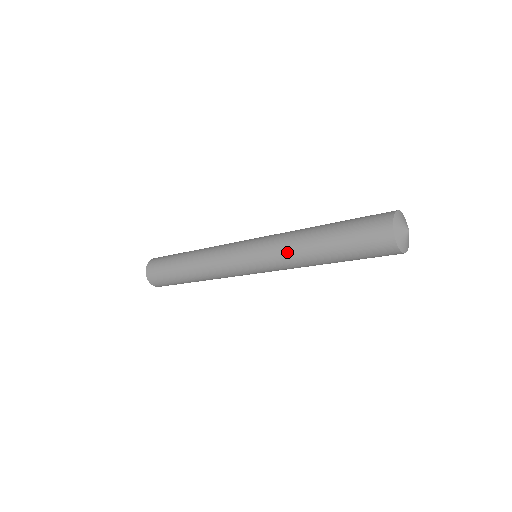
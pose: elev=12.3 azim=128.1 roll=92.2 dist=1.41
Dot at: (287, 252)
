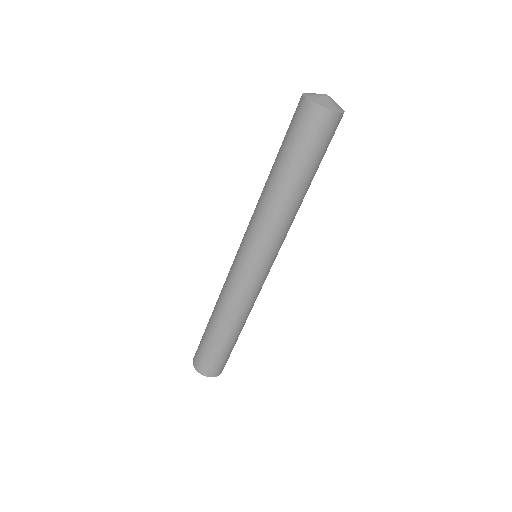
Dot at: (262, 214)
